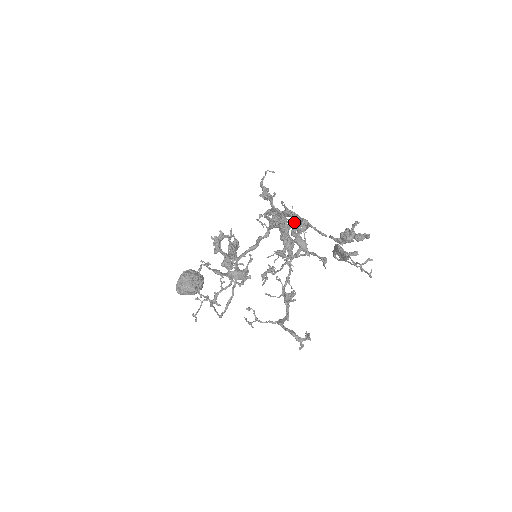
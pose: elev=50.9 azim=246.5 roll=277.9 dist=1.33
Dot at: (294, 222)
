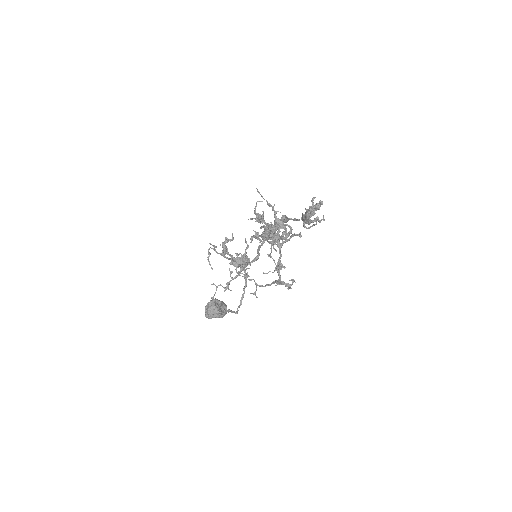
Dot at: (270, 206)
